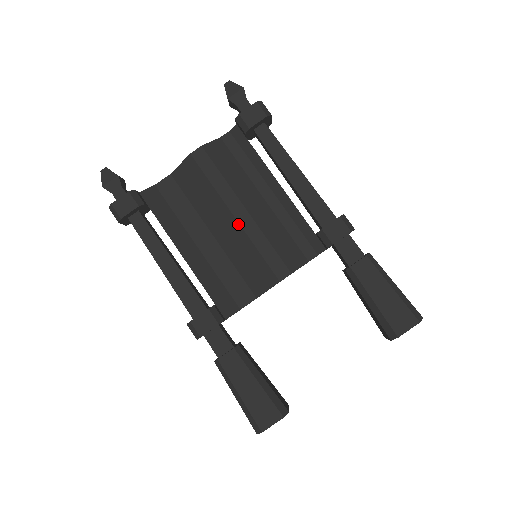
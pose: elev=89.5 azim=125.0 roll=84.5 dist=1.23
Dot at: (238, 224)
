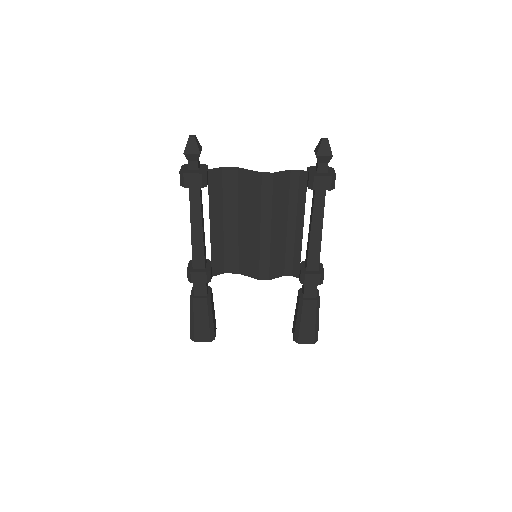
Dot at: (259, 235)
